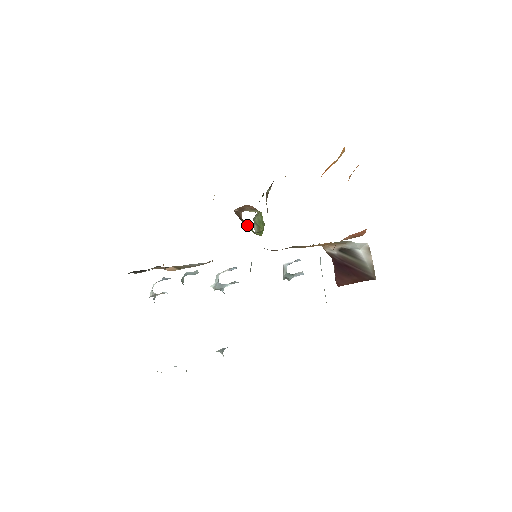
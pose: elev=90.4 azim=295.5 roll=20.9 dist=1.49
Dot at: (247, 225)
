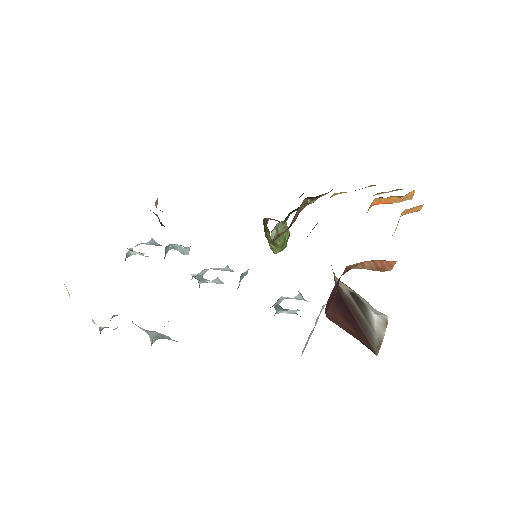
Dot at: (267, 230)
